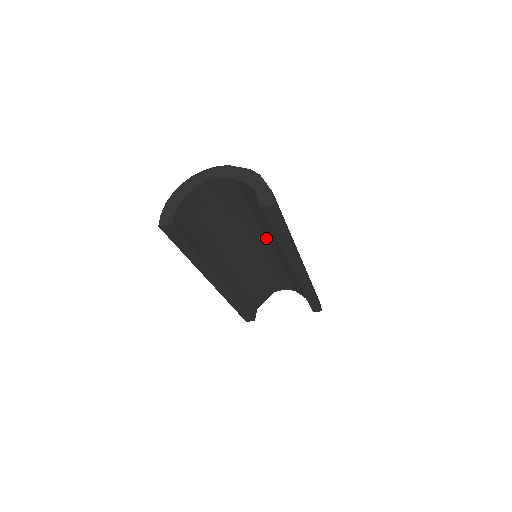
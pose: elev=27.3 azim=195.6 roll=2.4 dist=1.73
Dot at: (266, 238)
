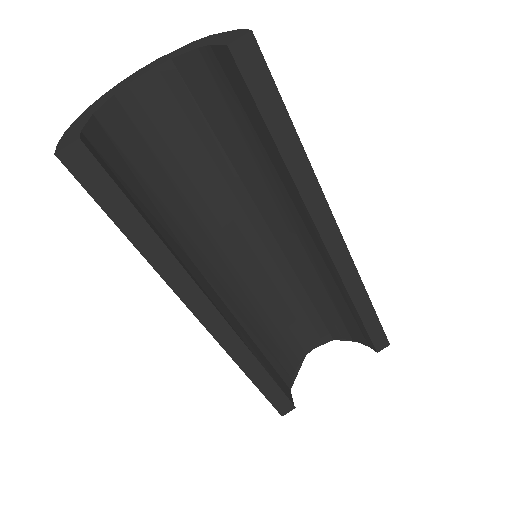
Dot at: (261, 215)
